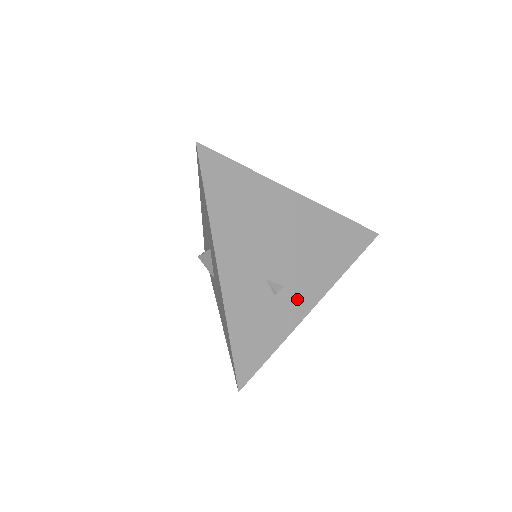
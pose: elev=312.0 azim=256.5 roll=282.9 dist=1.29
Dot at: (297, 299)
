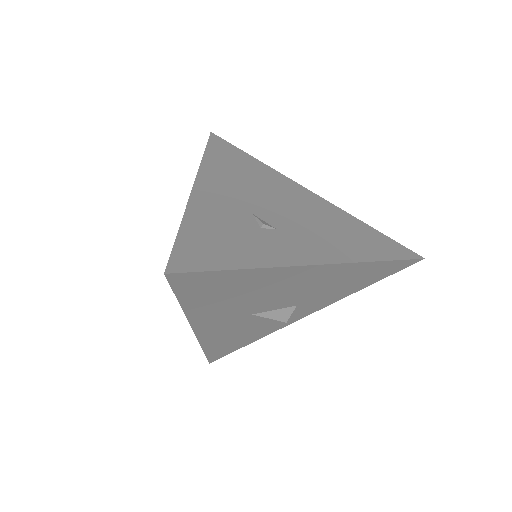
Dot at: (293, 246)
